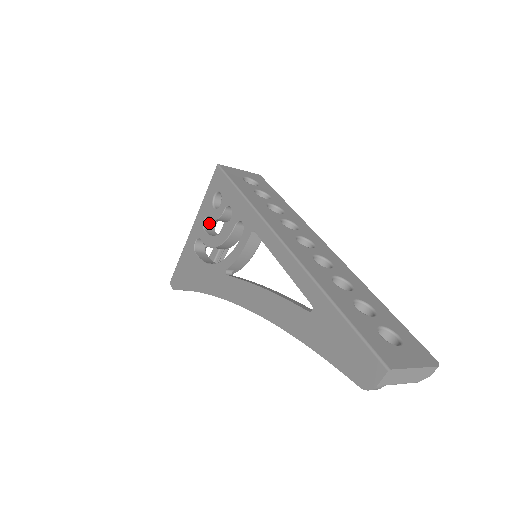
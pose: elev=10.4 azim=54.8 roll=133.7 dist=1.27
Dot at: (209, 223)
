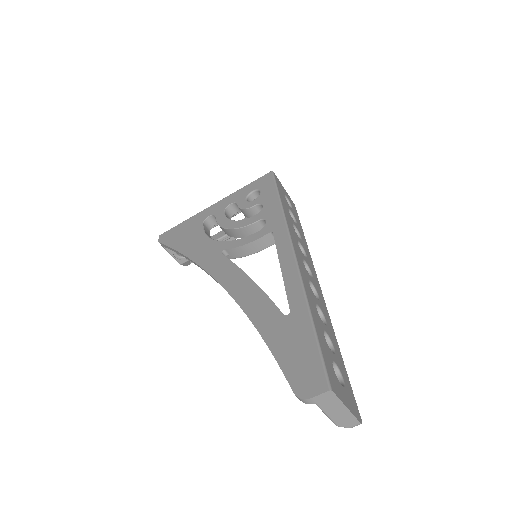
Dot at: (231, 209)
